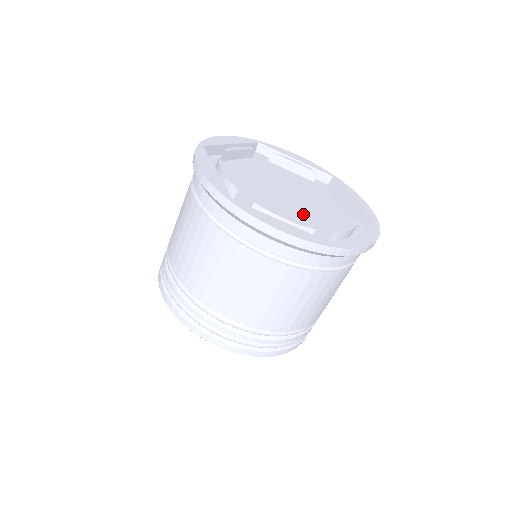
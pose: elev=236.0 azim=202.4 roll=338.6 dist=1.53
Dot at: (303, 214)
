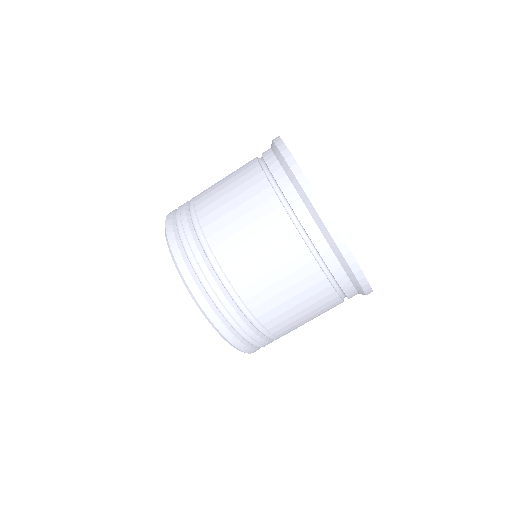
Dot at: occluded
